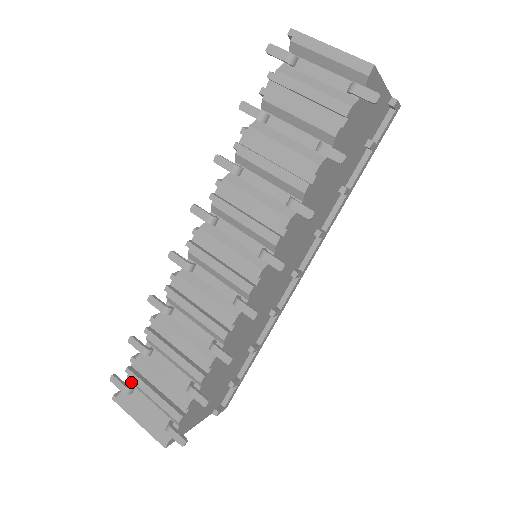
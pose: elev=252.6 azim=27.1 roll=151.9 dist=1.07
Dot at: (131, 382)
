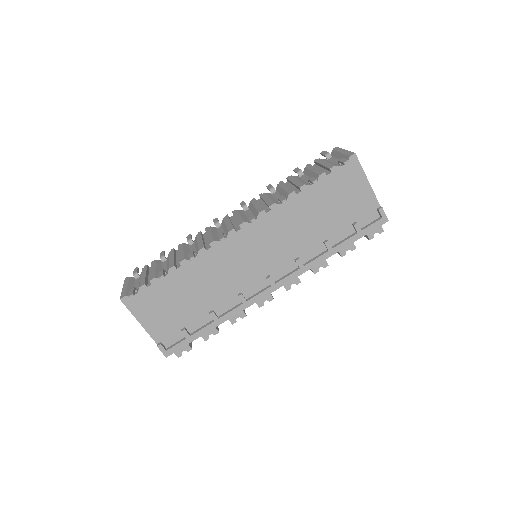
Dot at: occluded
